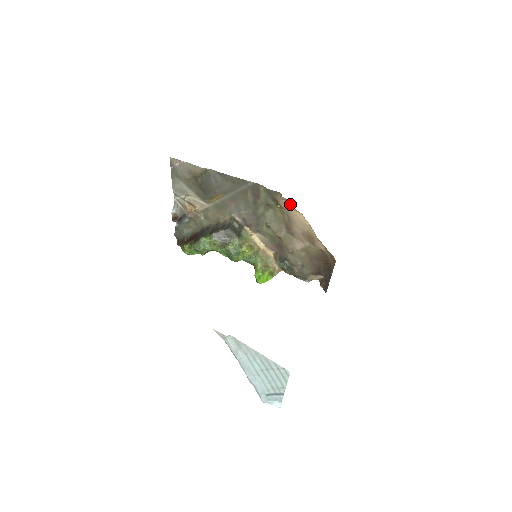
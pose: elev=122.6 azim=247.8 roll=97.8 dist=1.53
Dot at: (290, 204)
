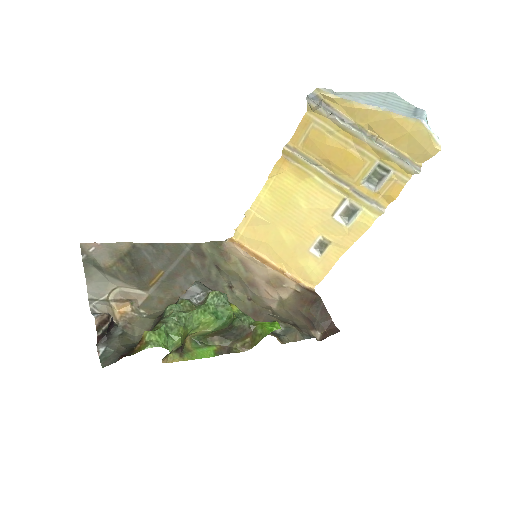
Dot at: (238, 250)
